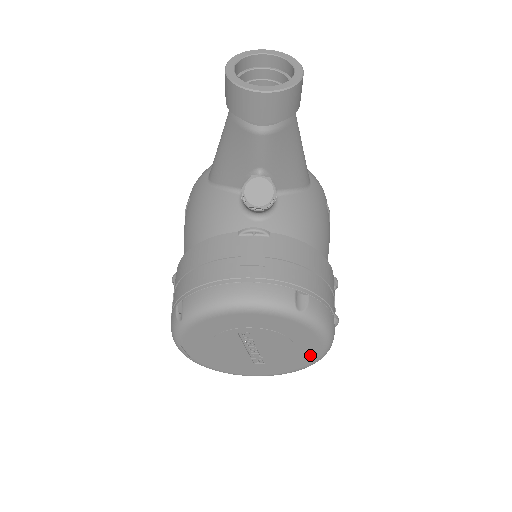
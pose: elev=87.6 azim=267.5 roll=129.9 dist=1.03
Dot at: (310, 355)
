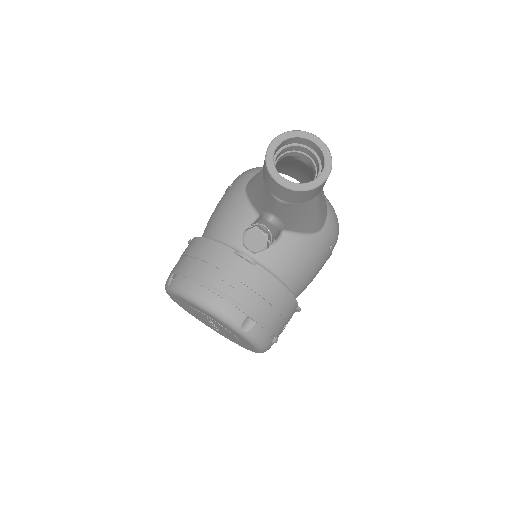
Dot at: (249, 348)
